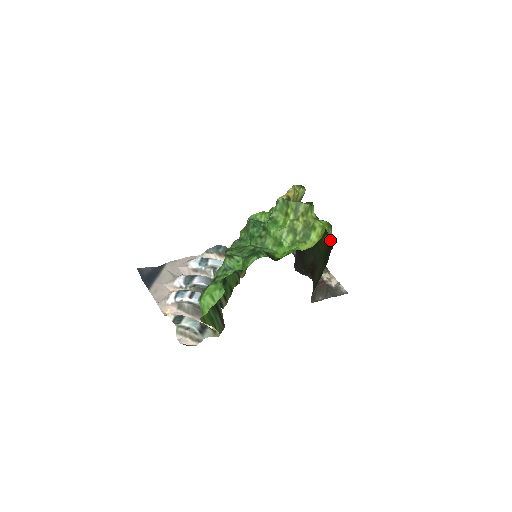
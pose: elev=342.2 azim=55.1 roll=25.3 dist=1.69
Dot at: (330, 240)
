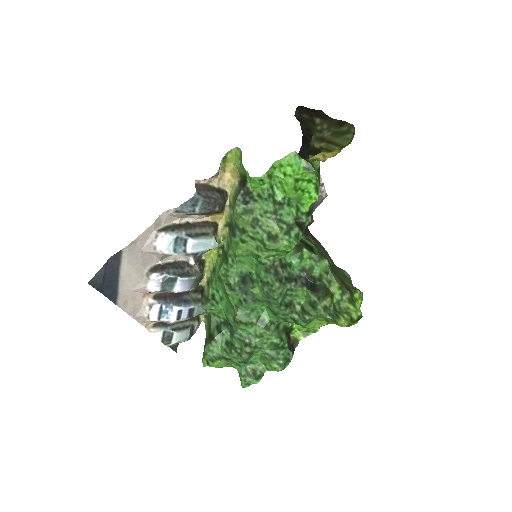
Dot at: occluded
